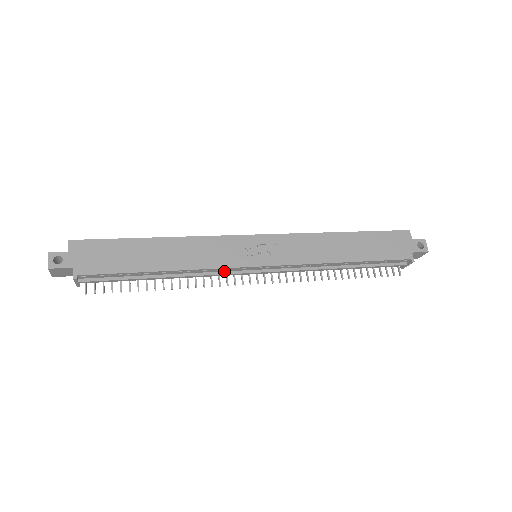
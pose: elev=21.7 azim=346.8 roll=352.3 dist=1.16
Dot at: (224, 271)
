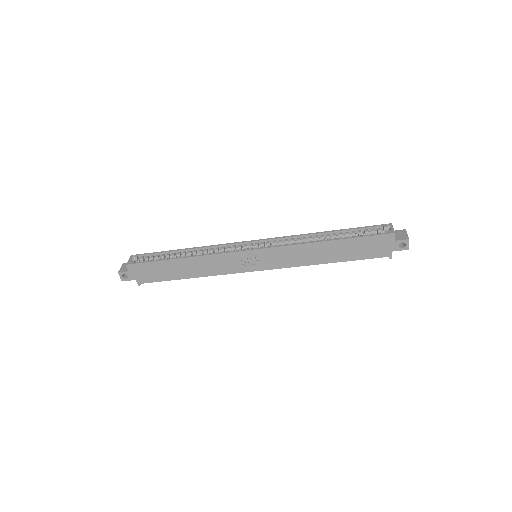
Dot at: occluded
